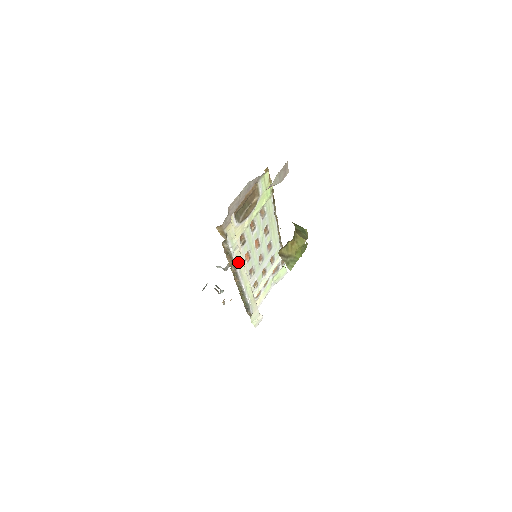
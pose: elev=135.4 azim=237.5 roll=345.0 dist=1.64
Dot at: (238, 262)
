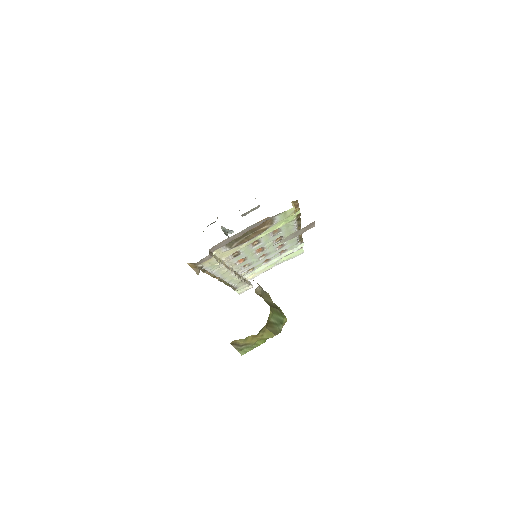
Dot at: (220, 272)
